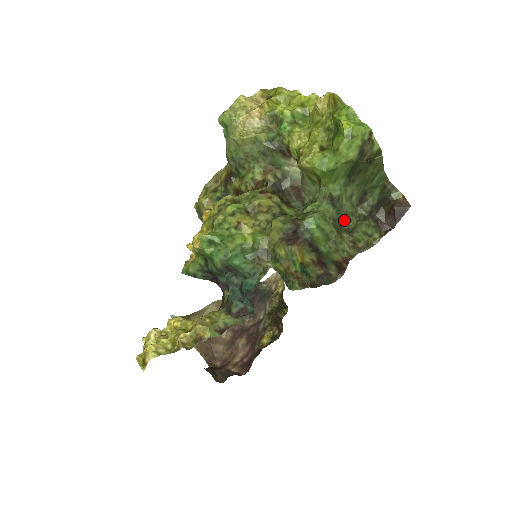
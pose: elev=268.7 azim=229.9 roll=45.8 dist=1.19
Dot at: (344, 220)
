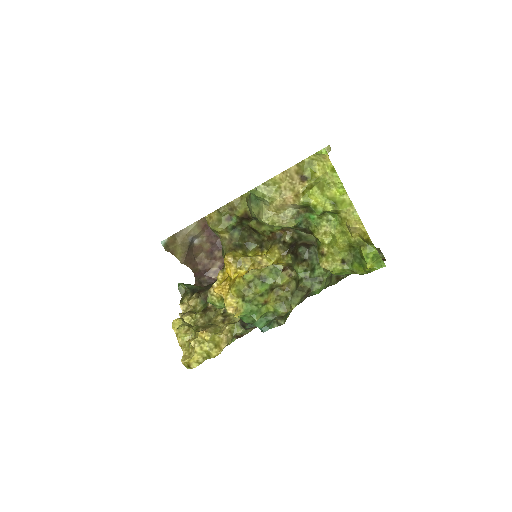
Dot at: occluded
